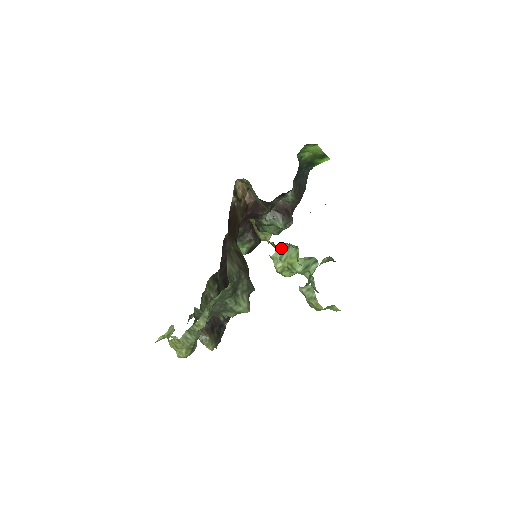
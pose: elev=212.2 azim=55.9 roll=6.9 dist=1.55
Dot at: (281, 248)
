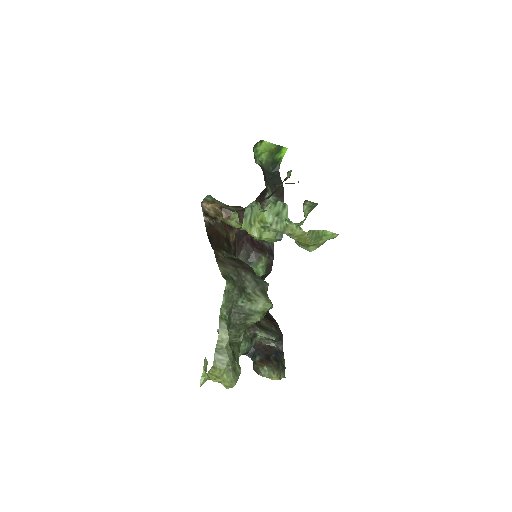
Dot at: (246, 215)
